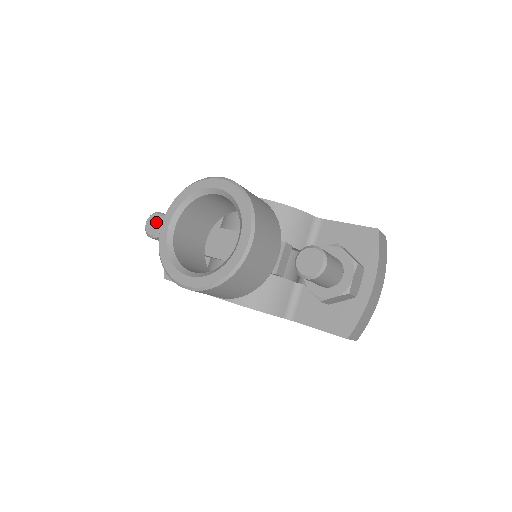
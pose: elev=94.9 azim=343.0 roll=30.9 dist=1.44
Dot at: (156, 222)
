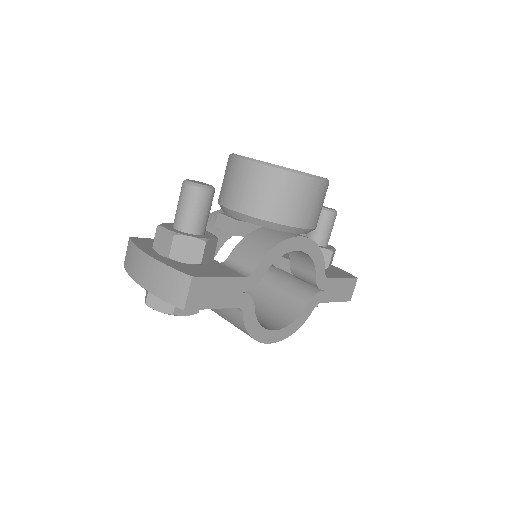
Dot at: (200, 182)
